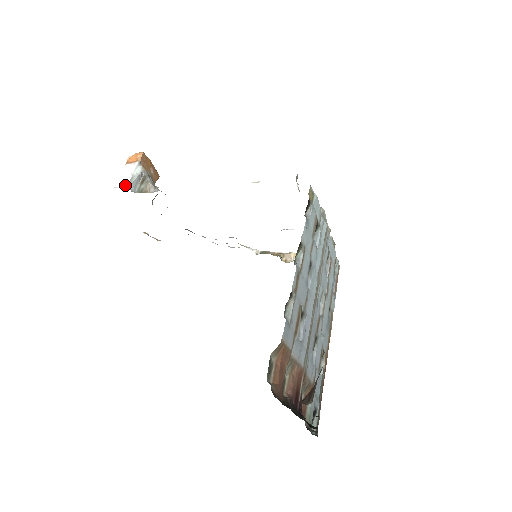
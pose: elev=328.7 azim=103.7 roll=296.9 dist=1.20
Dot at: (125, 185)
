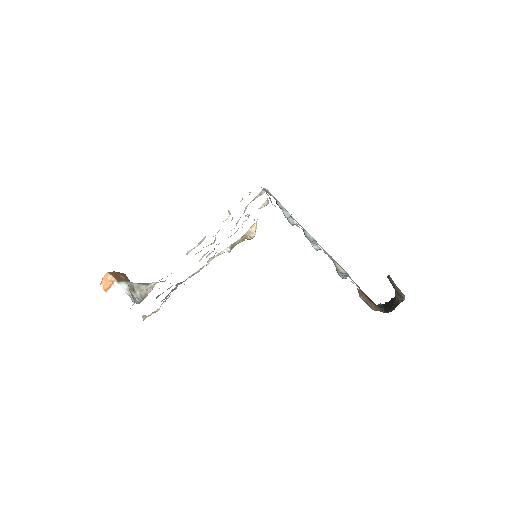
Dot at: (131, 305)
